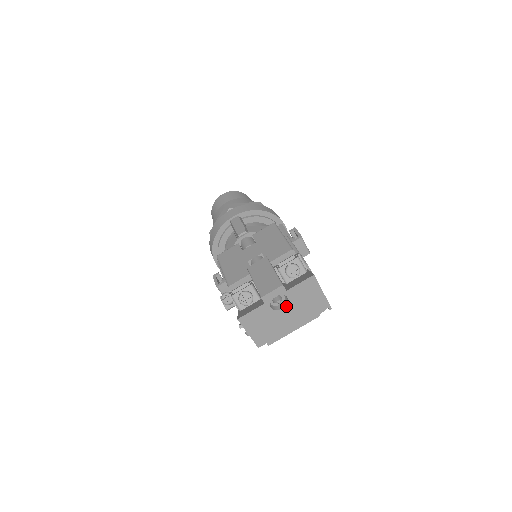
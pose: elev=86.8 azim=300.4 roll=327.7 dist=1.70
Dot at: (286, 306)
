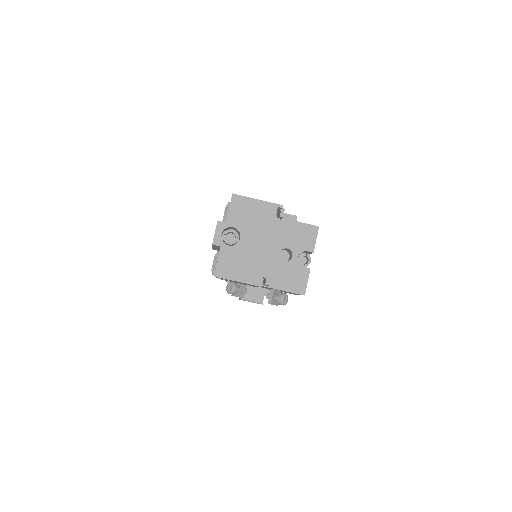
Dot at: (241, 235)
